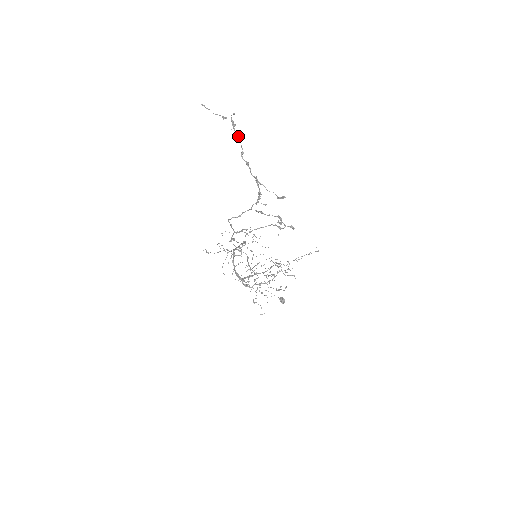
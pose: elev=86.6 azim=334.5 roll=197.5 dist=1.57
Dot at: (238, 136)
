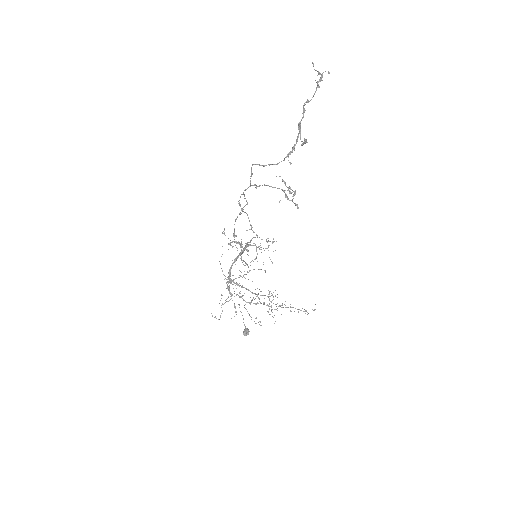
Dot at: (316, 88)
